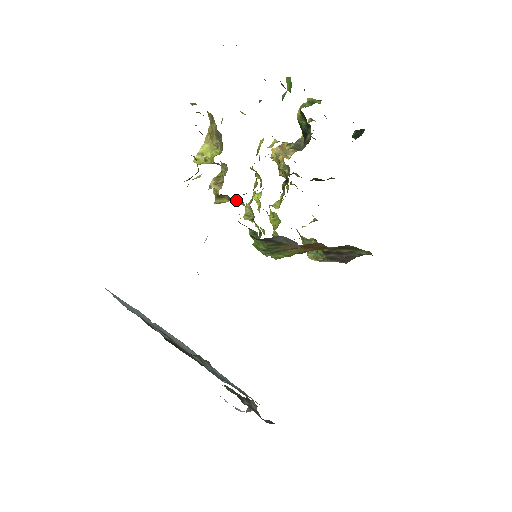
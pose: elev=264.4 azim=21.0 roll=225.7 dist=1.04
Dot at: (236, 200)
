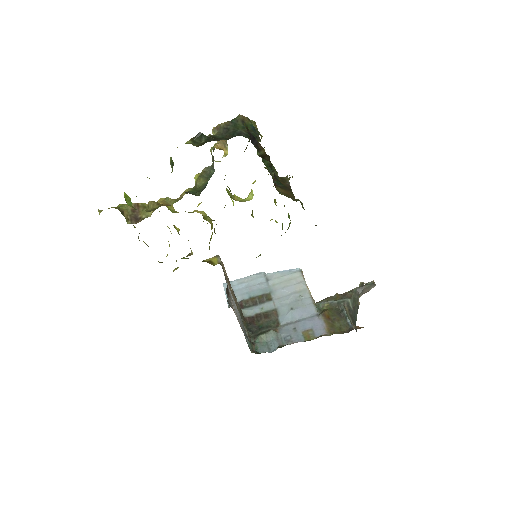
Dot at: occluded
